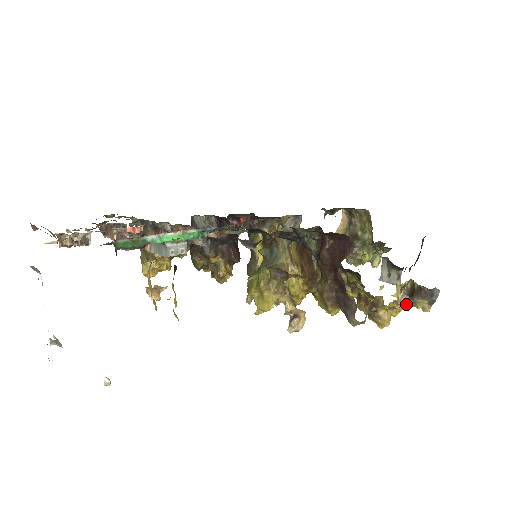
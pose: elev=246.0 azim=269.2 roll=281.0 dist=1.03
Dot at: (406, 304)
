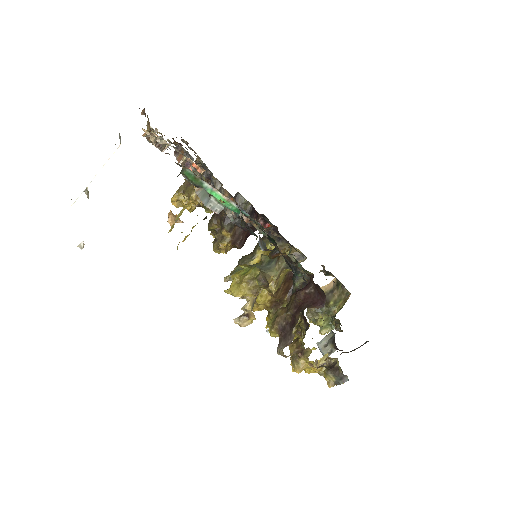
Dot at: (321, 370)
